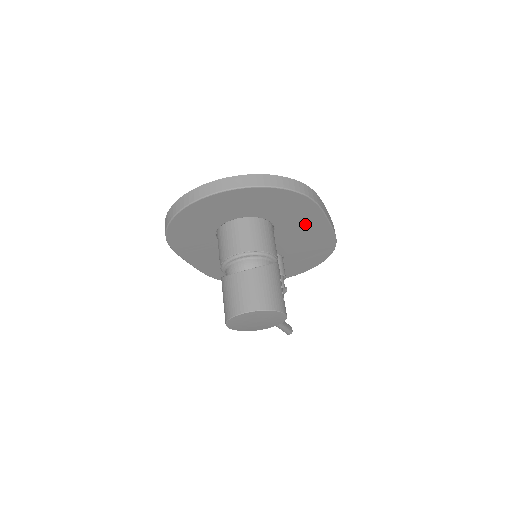
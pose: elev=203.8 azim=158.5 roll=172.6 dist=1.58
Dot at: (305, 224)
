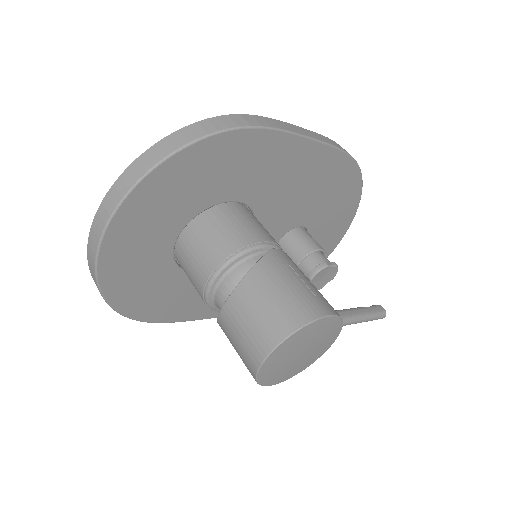
Dot at: (280, 167)
